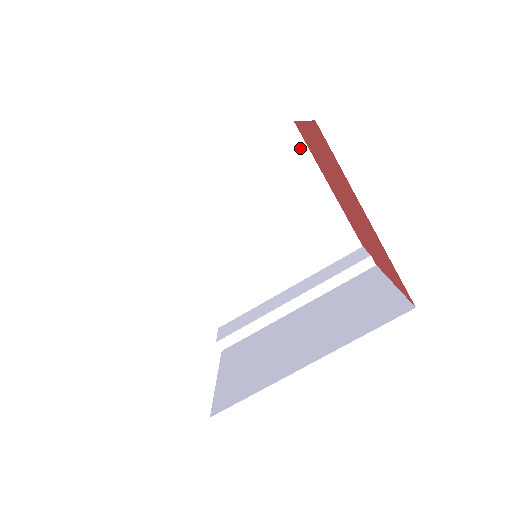
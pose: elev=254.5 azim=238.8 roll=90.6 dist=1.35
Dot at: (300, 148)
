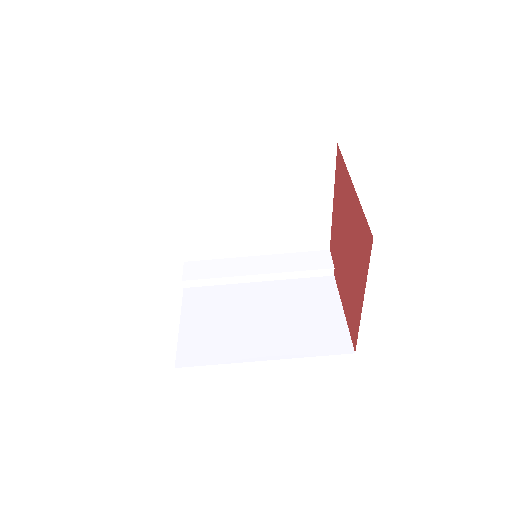
Dot at: (329, 165)
